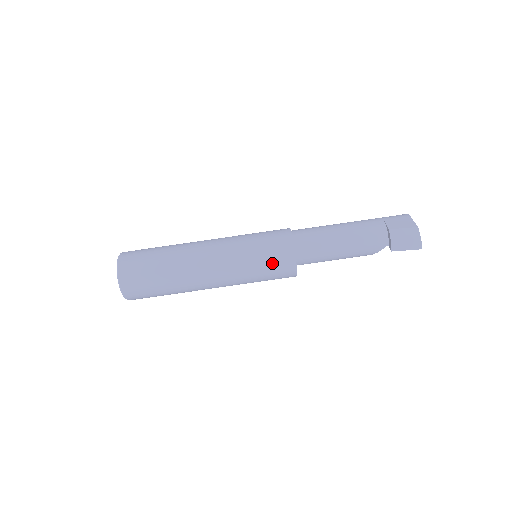
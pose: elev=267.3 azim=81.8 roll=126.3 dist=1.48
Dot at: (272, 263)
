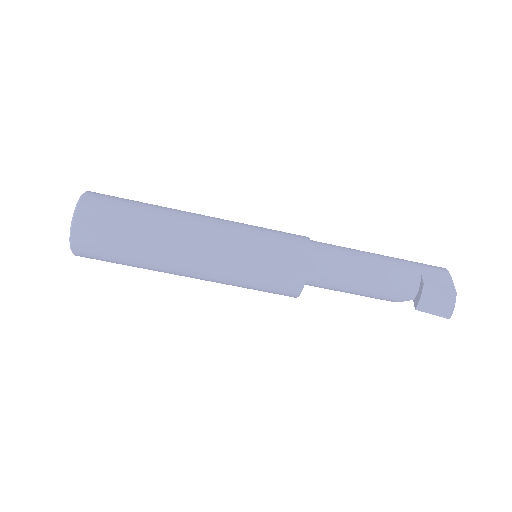
Dot at: (275, 277)
